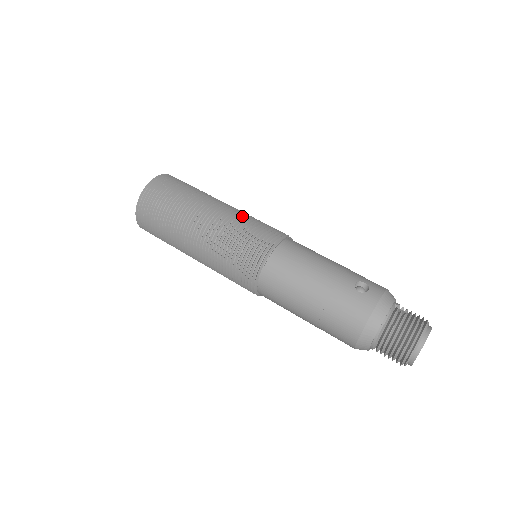
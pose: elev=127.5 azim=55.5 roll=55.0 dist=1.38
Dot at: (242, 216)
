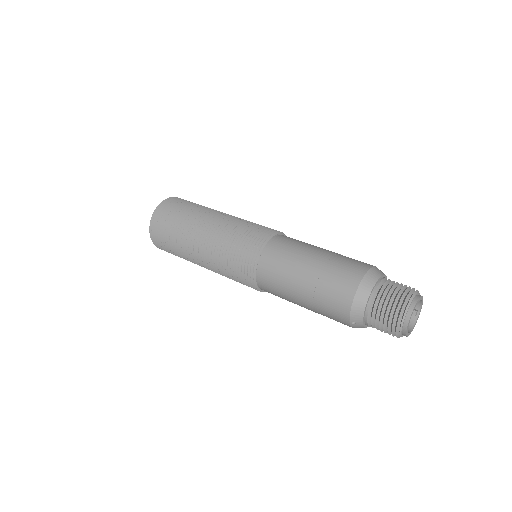
Dot at: occluded
